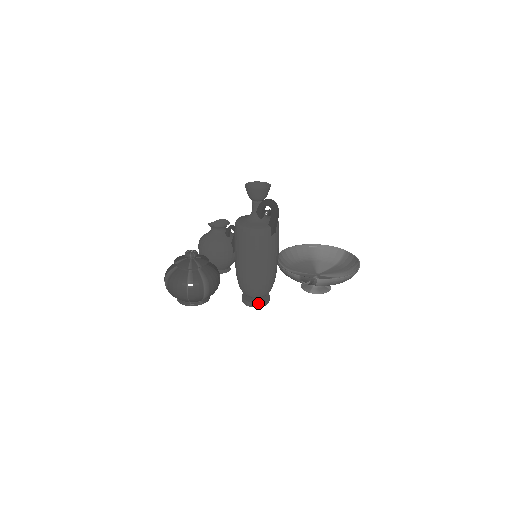
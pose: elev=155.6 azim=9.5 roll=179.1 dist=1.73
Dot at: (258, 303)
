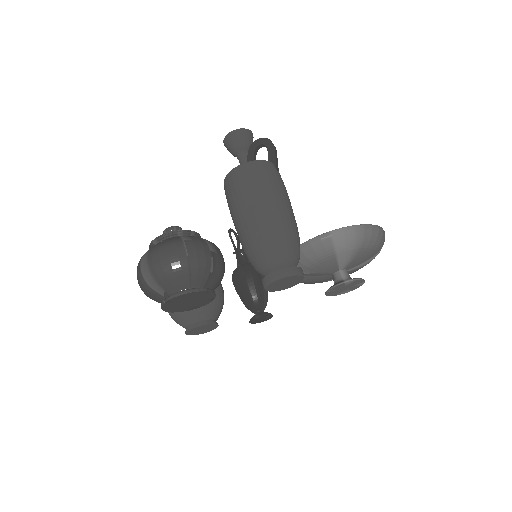
Dot at: (292, 267)
